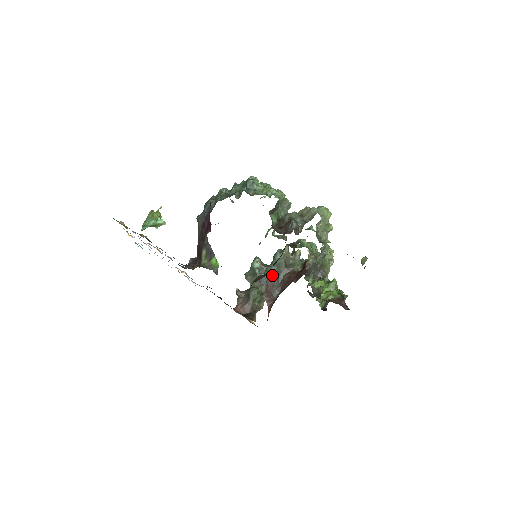
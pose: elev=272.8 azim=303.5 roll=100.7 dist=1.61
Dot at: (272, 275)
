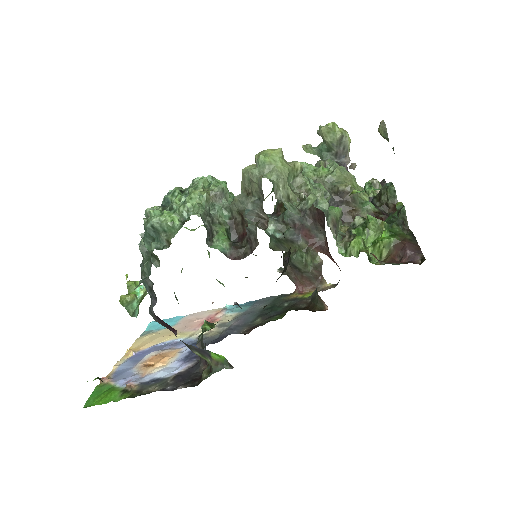
Dot at: (297, 223)
